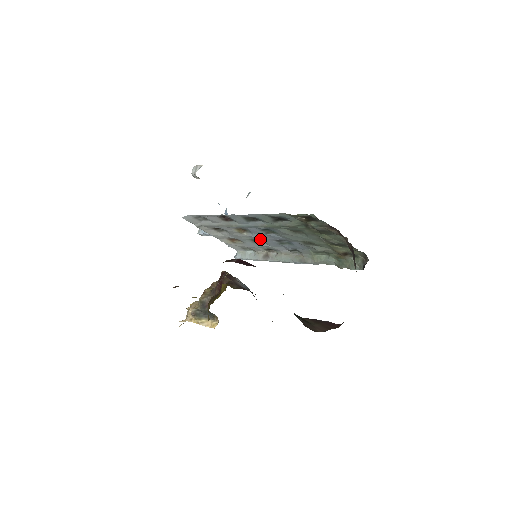
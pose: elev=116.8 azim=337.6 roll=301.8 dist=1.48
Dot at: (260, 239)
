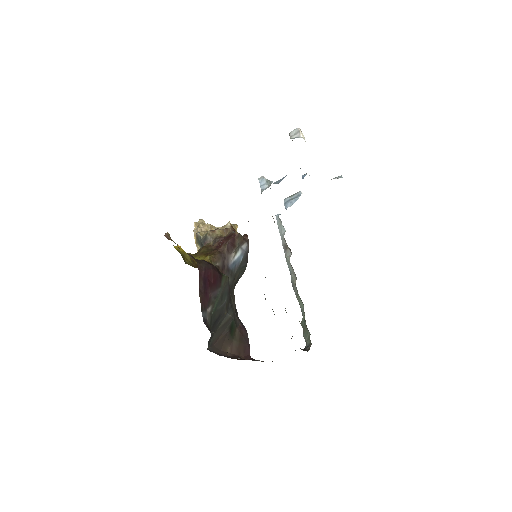
Dot at: occluded
